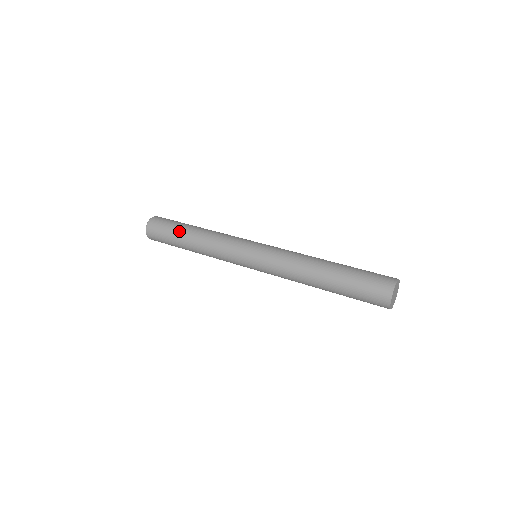
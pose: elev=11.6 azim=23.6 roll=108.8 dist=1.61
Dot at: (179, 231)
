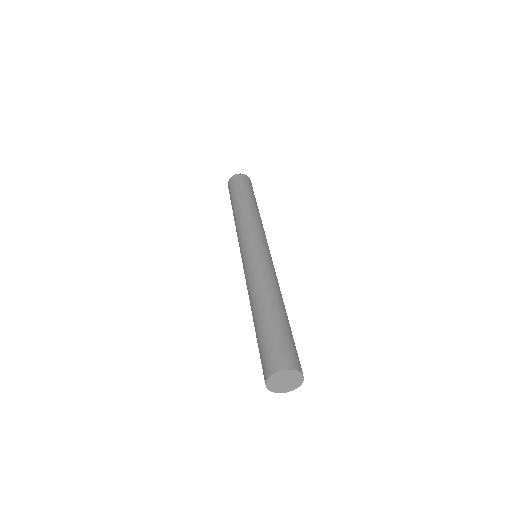
Dot at: (232, 203)
